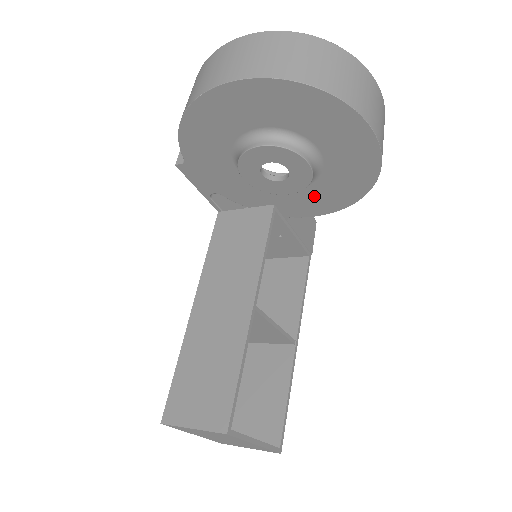
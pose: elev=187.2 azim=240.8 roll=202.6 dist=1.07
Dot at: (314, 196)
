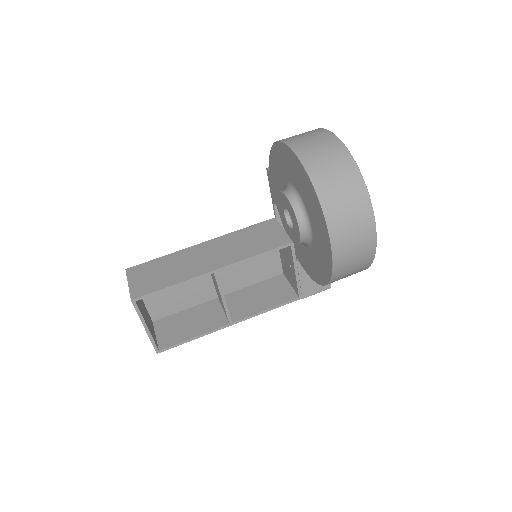
Dot at: (307, 257)
